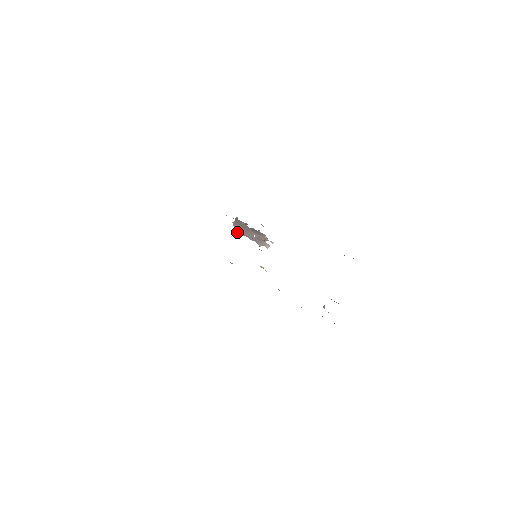
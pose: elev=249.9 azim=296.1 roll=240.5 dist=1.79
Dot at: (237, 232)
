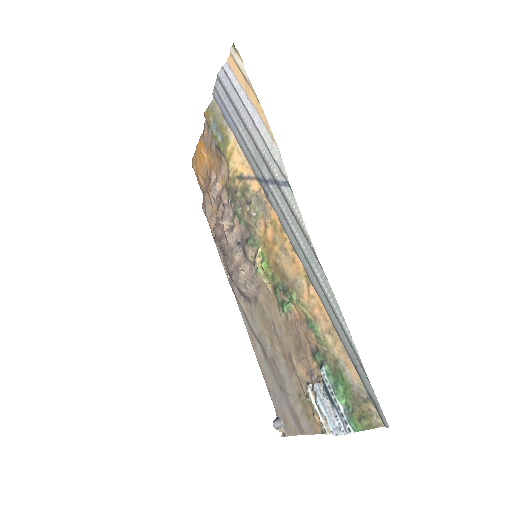
Dot at: occluded
